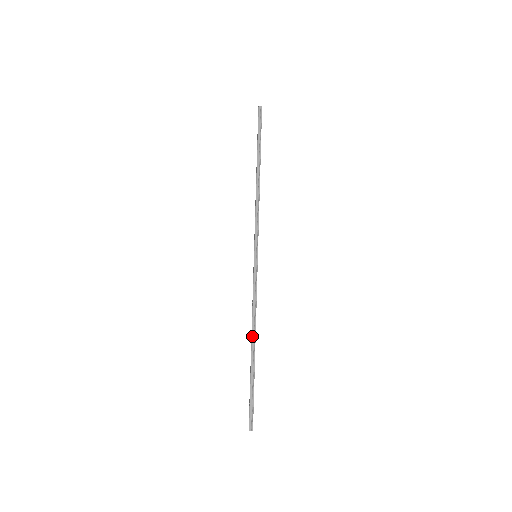
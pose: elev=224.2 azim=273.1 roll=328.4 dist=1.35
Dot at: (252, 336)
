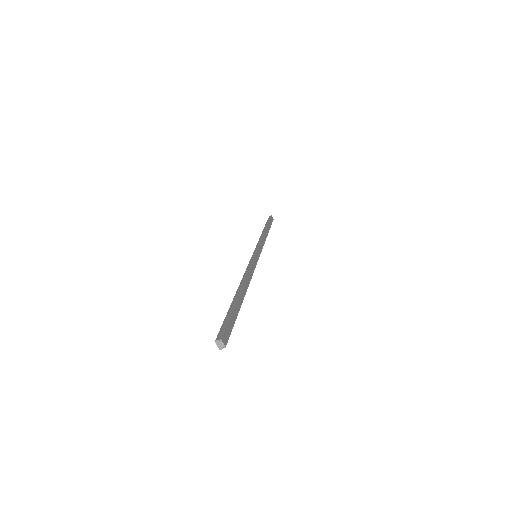
Dot at: (239, 285)
